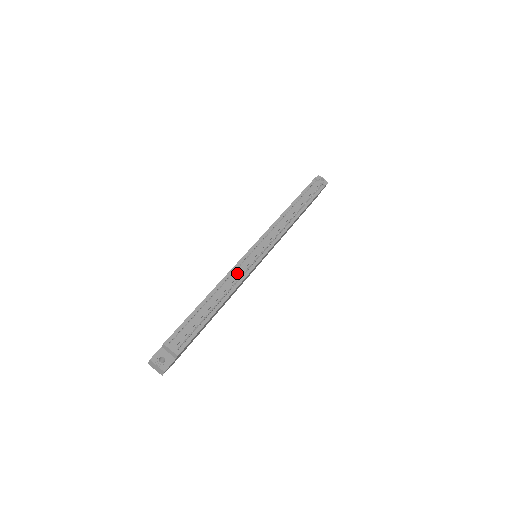
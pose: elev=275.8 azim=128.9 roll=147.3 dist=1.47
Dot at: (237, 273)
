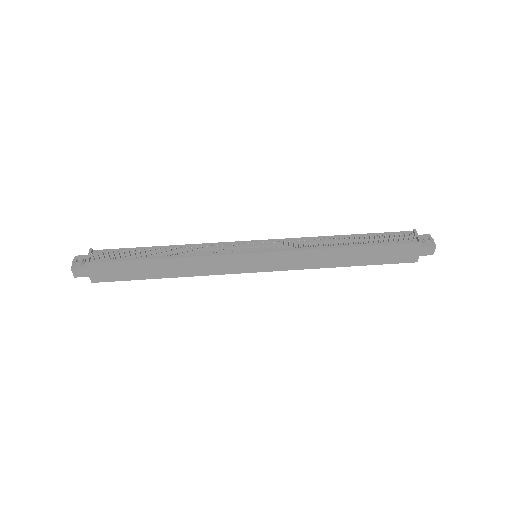
Dot at: (208, 246)
